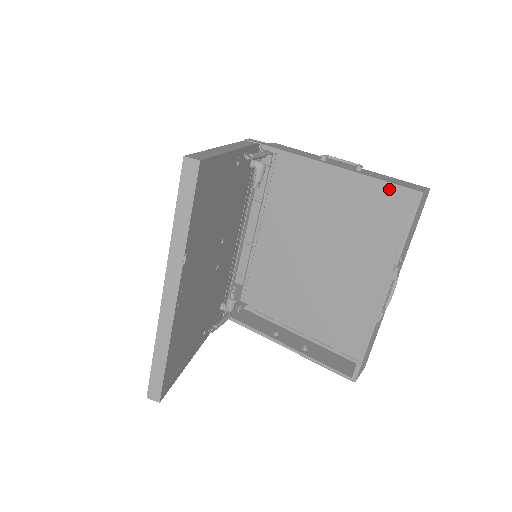
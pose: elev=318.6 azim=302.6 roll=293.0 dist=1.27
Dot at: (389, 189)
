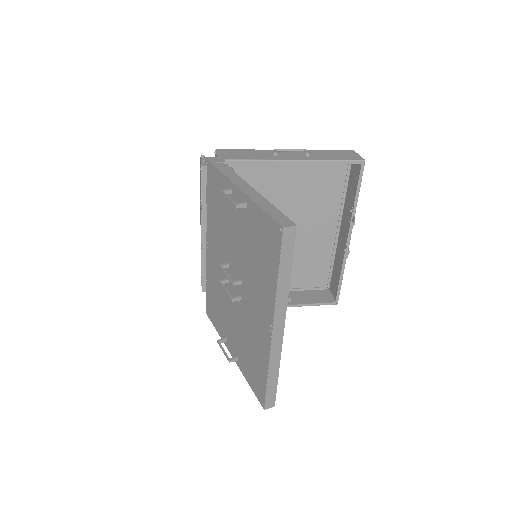
Dot at: occluded
